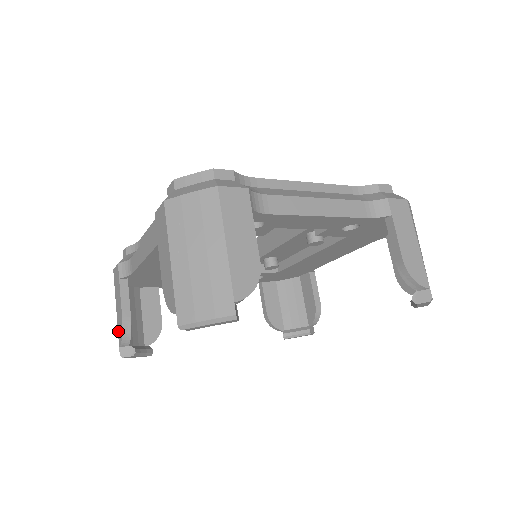
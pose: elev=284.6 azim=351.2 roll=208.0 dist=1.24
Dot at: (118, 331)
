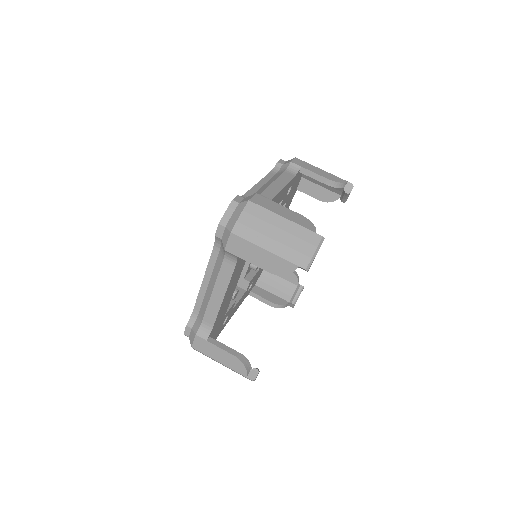
Dot at: (236, 370)
